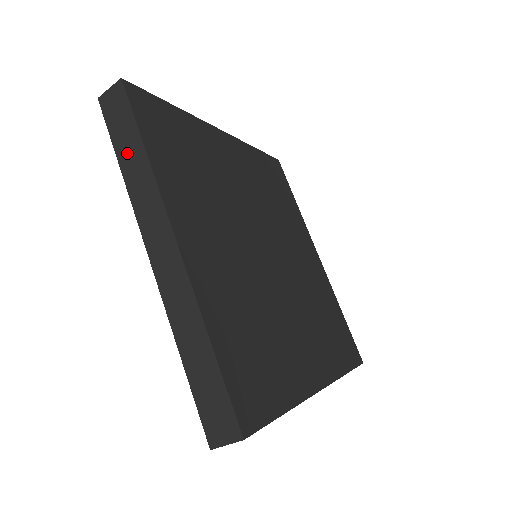
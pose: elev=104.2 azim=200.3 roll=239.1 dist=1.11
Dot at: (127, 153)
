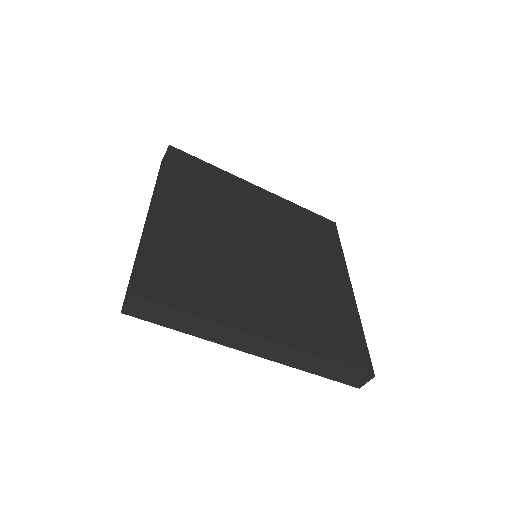
Dot at: occluded
